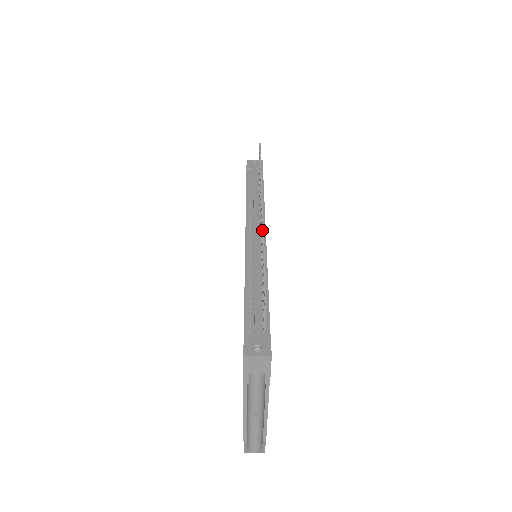
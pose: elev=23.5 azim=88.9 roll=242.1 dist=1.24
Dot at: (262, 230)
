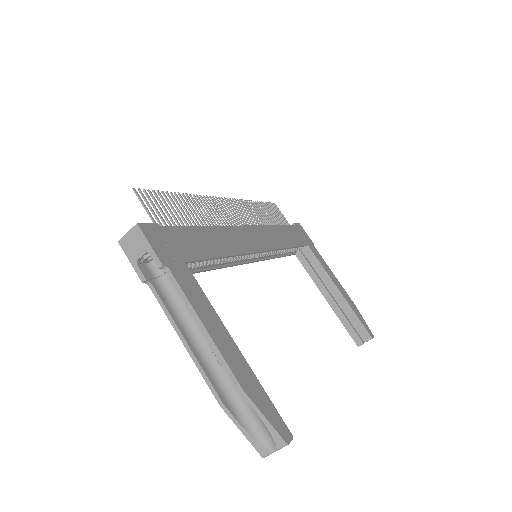
Dot at: (196, 196)
